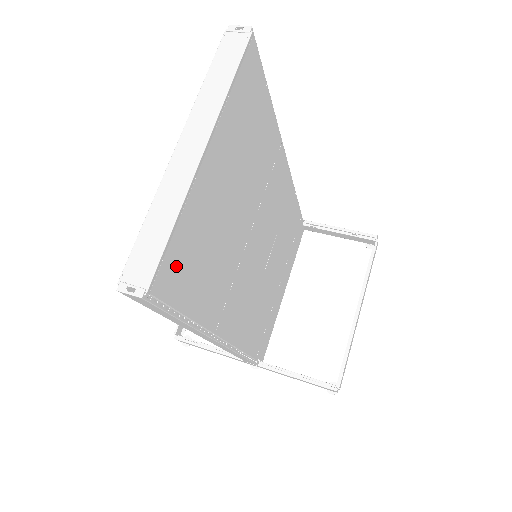
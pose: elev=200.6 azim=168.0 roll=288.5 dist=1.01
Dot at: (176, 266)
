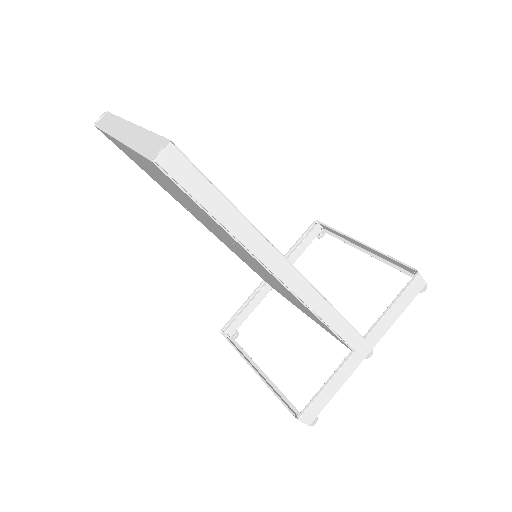
Dot at: occluded
